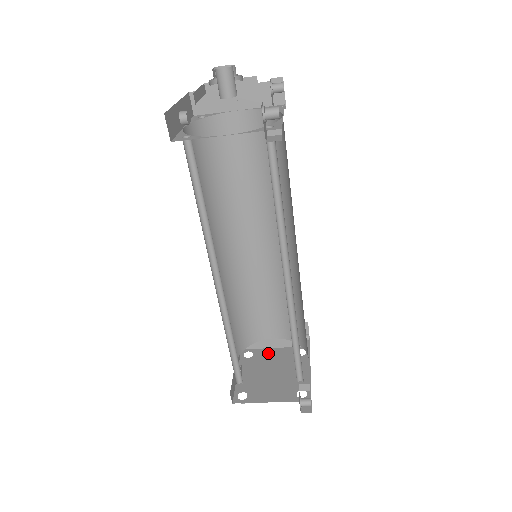
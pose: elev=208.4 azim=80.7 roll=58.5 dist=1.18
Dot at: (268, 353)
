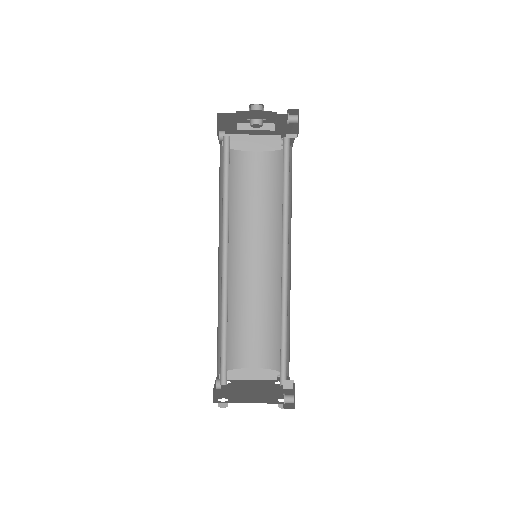
Dot at: (246, 382)
